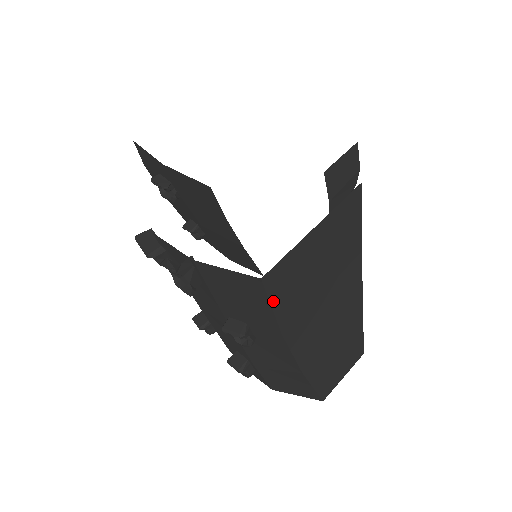
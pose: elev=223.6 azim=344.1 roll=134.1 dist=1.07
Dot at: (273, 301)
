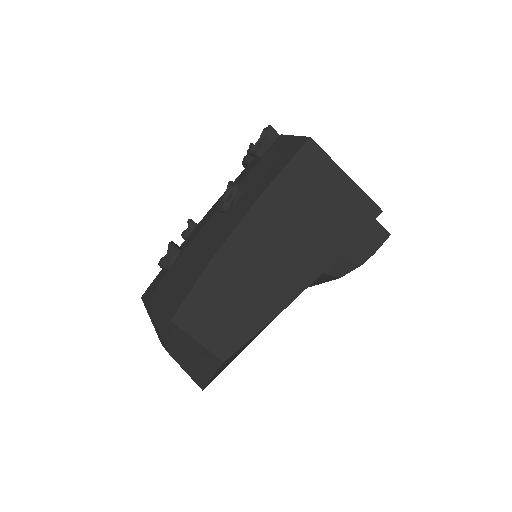
Dot at: (291, 164)
